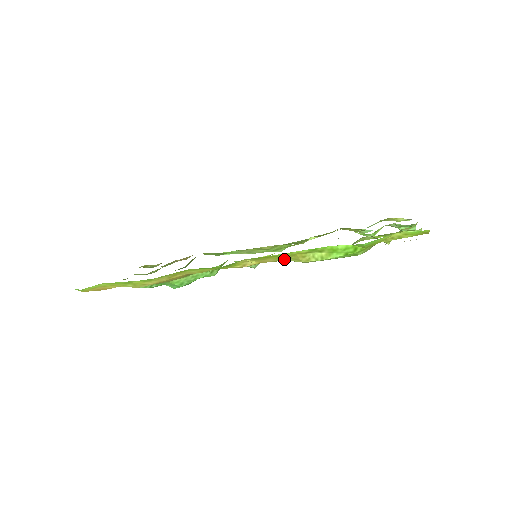
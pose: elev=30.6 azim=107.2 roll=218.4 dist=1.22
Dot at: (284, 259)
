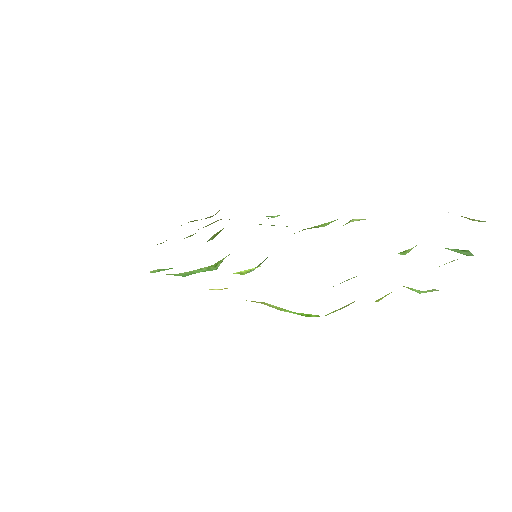
Dot at: occluded
